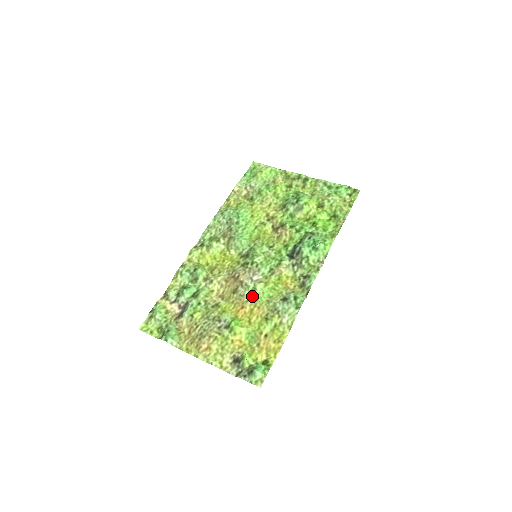
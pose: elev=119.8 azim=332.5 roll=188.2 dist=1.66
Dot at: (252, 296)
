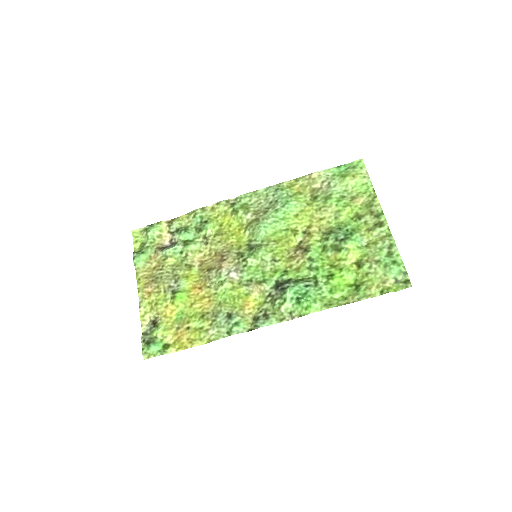
Dot at: (215, 287)
